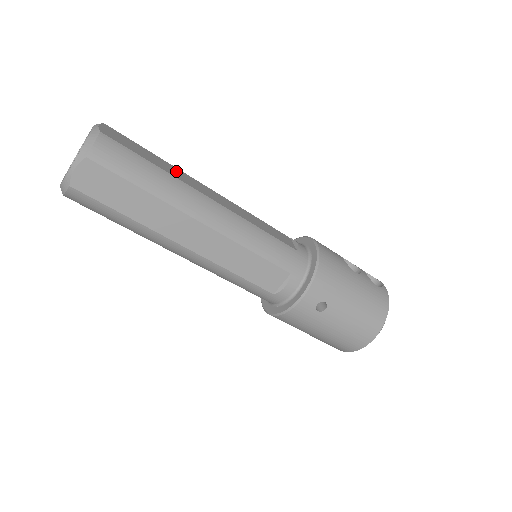
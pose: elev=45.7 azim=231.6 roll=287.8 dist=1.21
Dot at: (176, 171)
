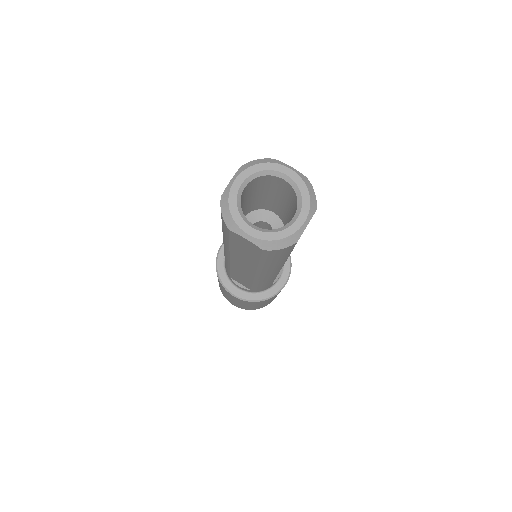
Dot at: occluded
